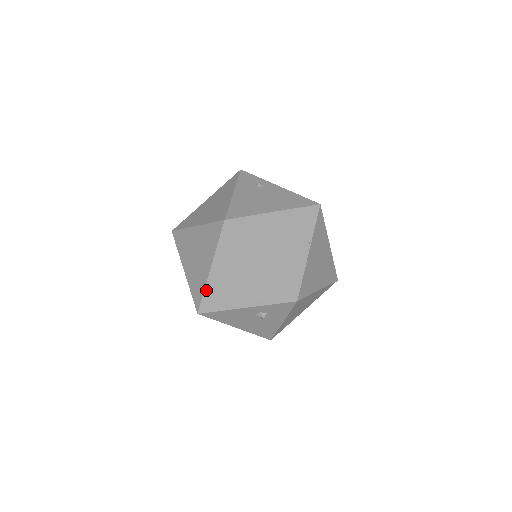
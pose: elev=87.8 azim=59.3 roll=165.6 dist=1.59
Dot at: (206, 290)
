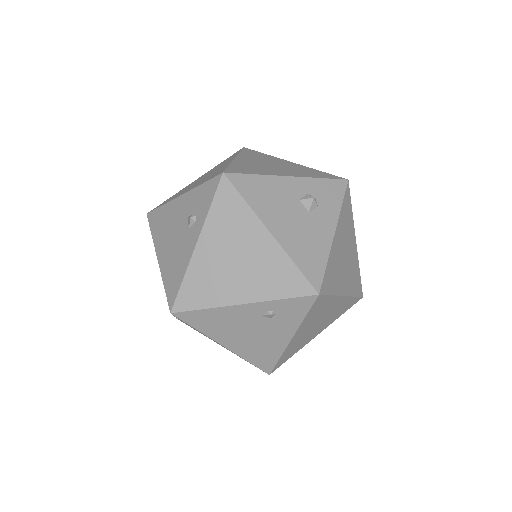
Dot at: (232, 164)
